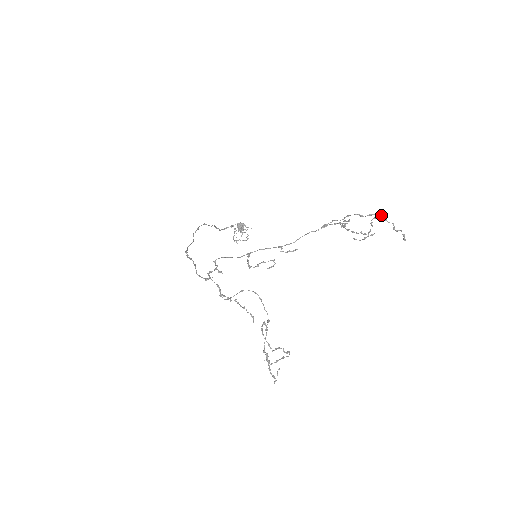
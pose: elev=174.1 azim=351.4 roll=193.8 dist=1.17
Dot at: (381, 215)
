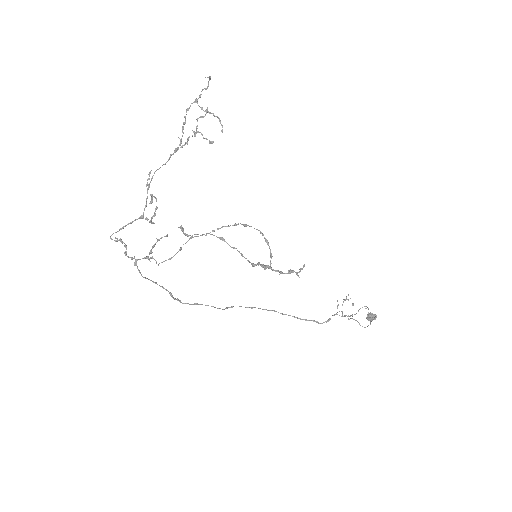
Dot at: (196, 101)
